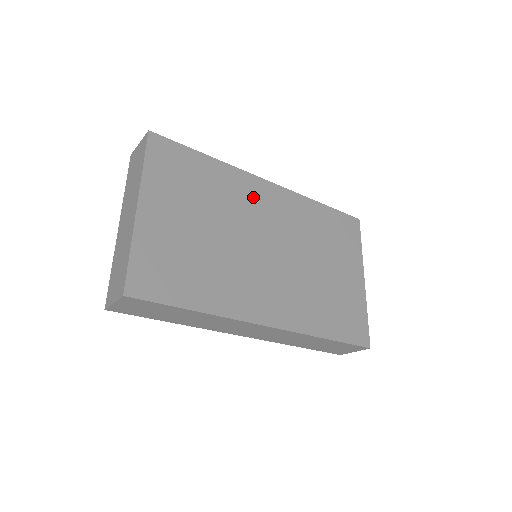
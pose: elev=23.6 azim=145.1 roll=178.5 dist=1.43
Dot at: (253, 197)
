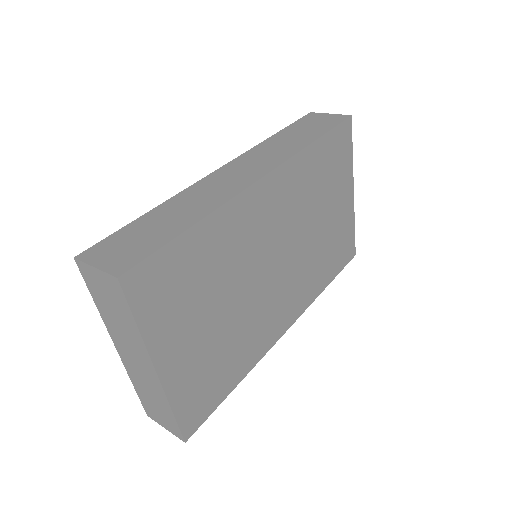
Dot at: (252, 221)
